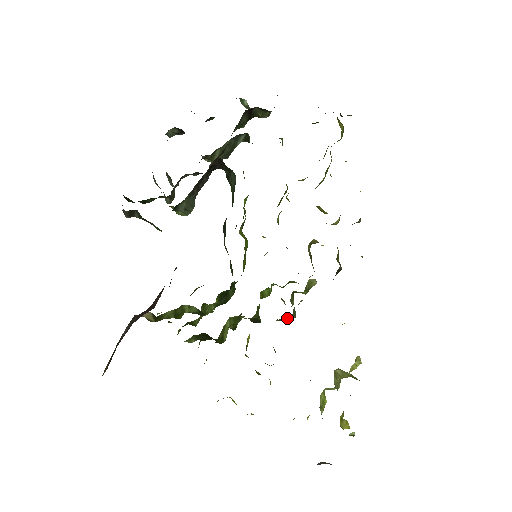
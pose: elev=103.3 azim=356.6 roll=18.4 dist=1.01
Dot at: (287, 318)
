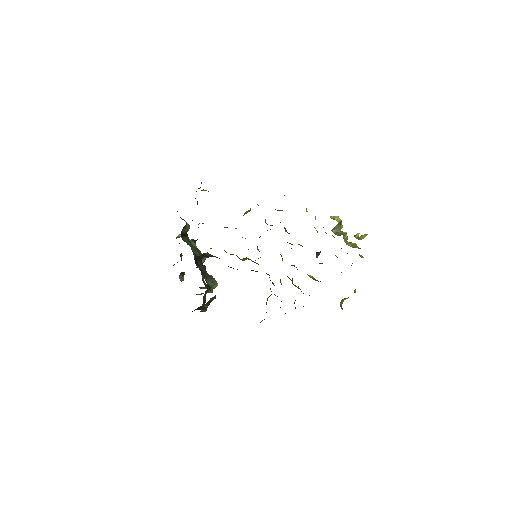
Dot at: occluded
